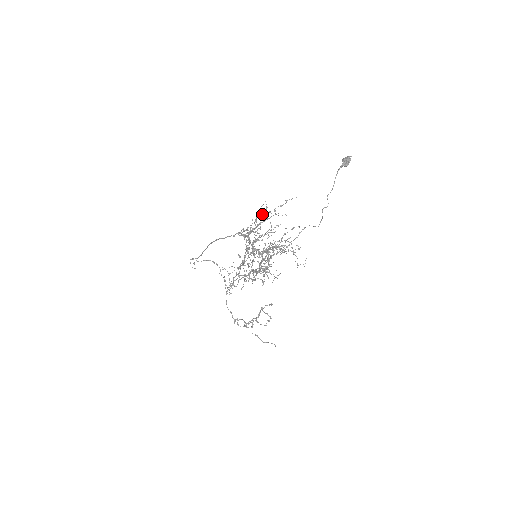
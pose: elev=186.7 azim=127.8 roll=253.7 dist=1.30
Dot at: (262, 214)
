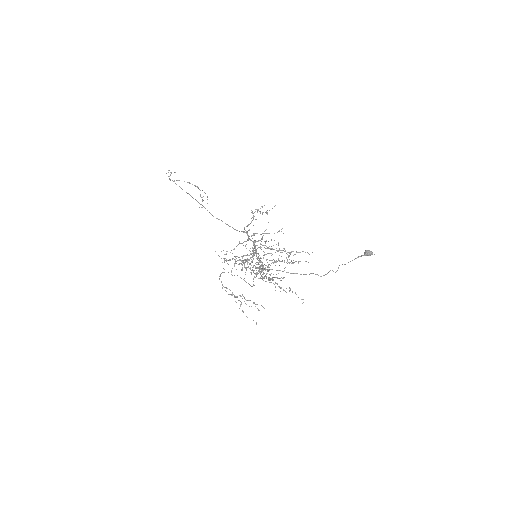
Dot at: occluded
